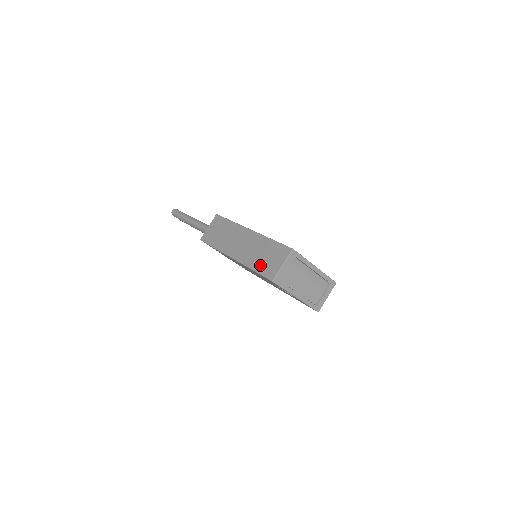
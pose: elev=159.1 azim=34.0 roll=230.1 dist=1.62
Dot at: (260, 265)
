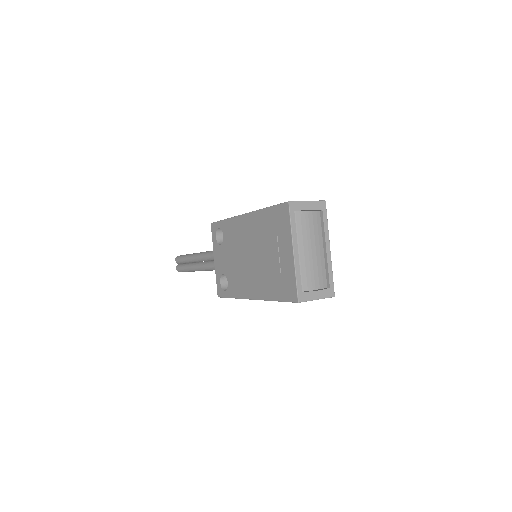
Dot at: occluded
